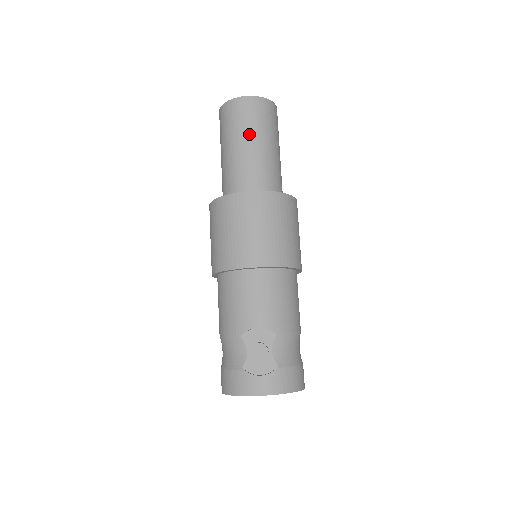
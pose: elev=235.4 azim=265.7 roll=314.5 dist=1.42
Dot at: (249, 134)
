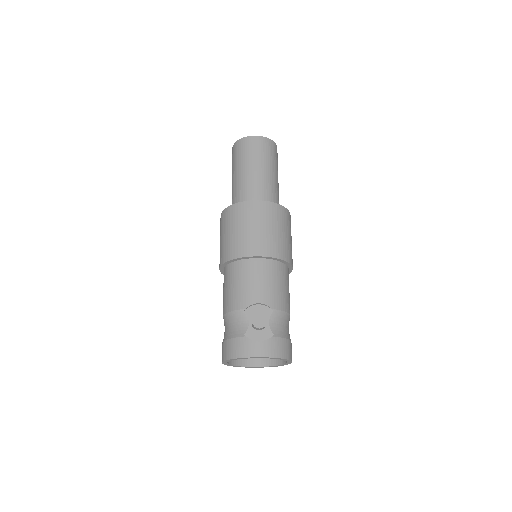
Dot at: (257, 162)
